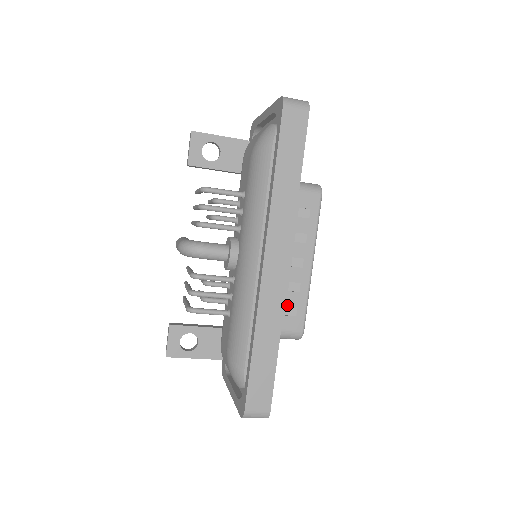
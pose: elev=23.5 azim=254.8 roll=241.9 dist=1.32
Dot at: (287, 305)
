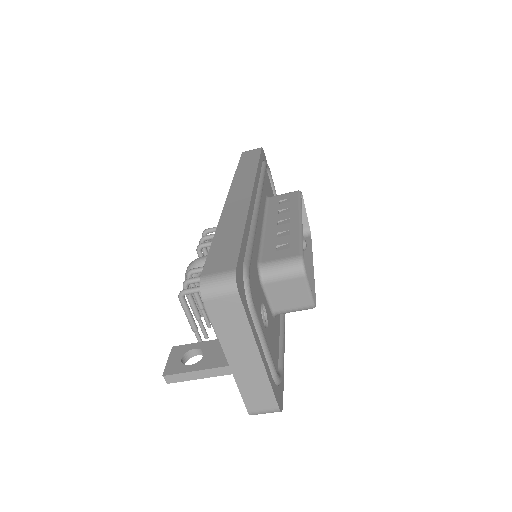
Dot at: (277, 245)
